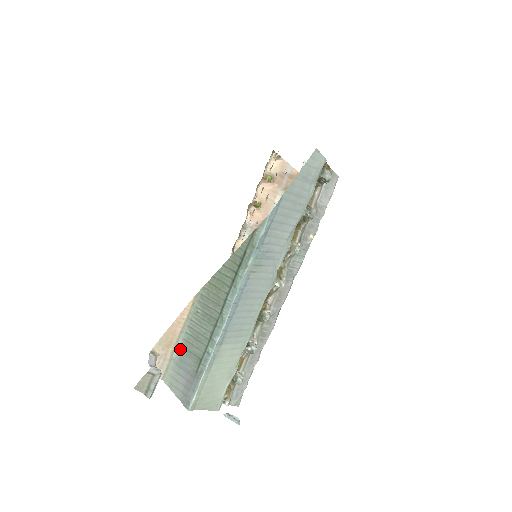
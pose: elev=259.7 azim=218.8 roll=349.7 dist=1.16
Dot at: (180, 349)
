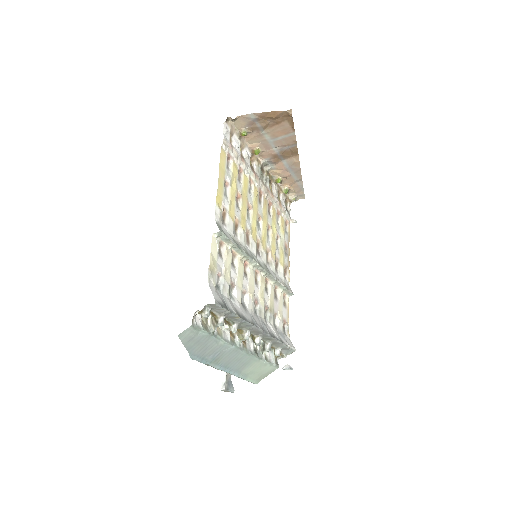
Dot at: occluded
